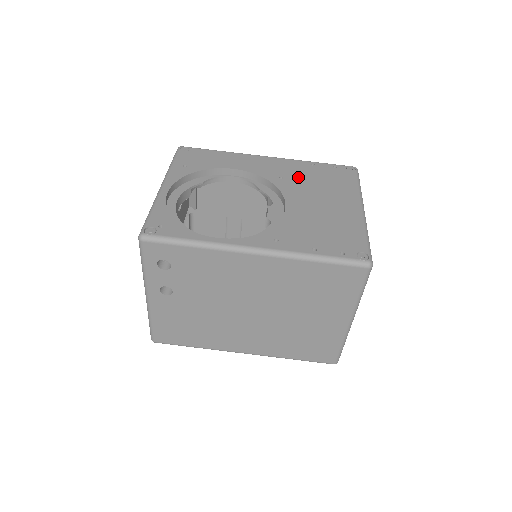
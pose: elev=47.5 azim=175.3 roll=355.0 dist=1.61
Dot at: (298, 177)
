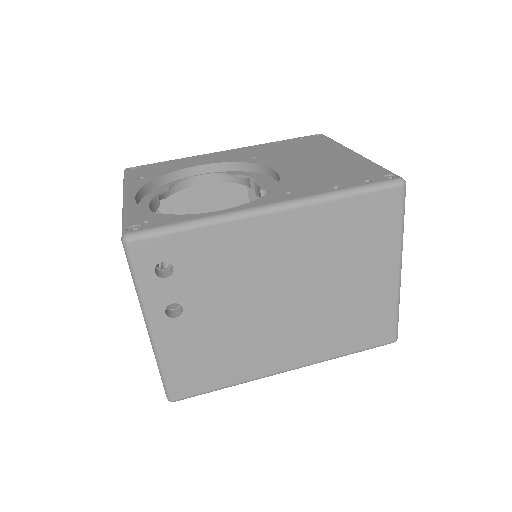
Dot at: (271, 152)
